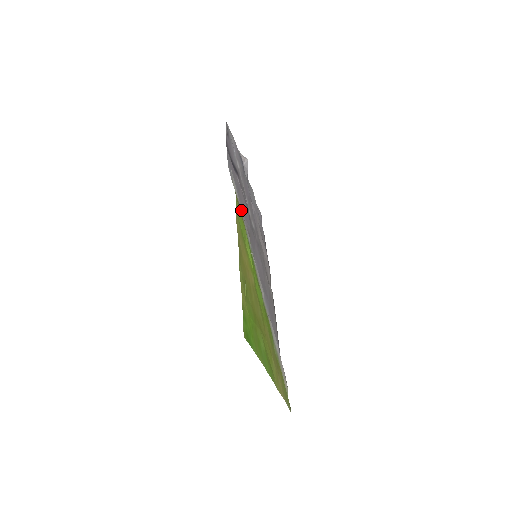
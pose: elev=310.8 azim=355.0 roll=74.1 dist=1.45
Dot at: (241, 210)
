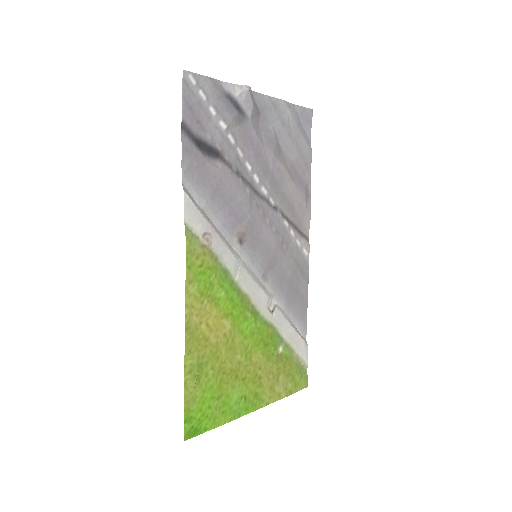
Dot at: (210, 240)
